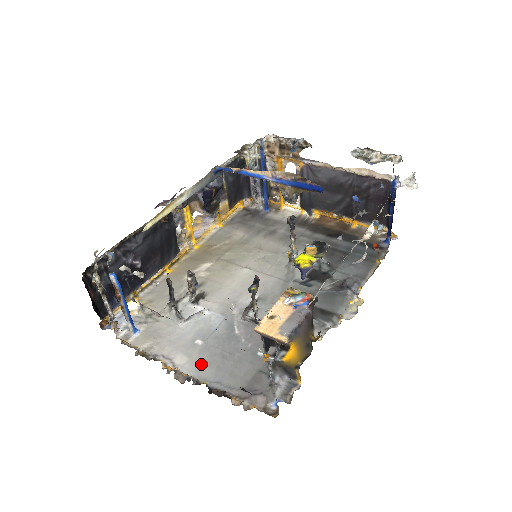
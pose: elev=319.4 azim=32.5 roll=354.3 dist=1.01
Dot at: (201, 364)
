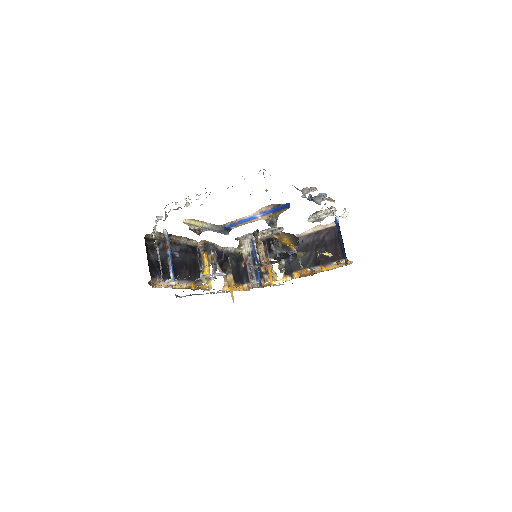
Dot at: occluded
